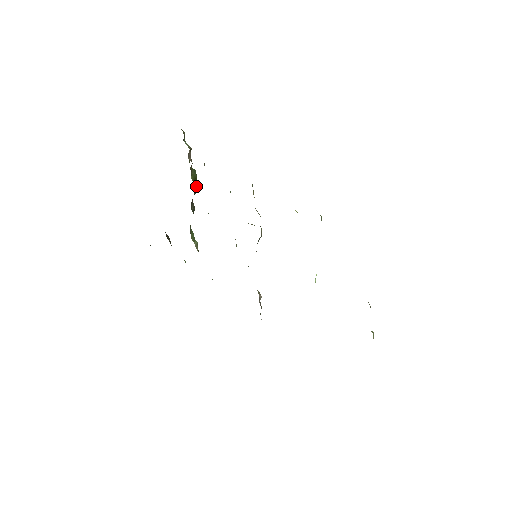
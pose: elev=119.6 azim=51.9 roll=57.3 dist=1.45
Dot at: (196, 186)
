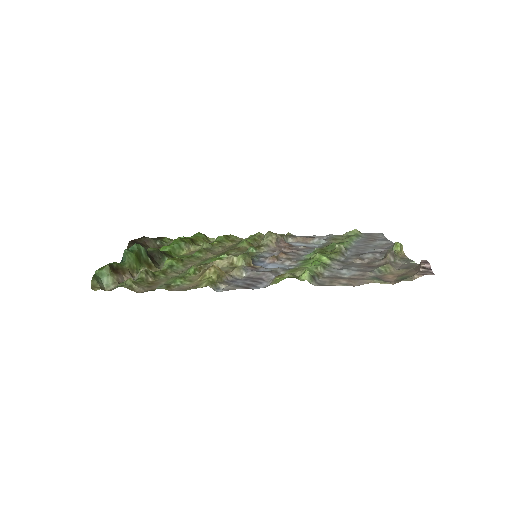
Dot at: (142, 252)
